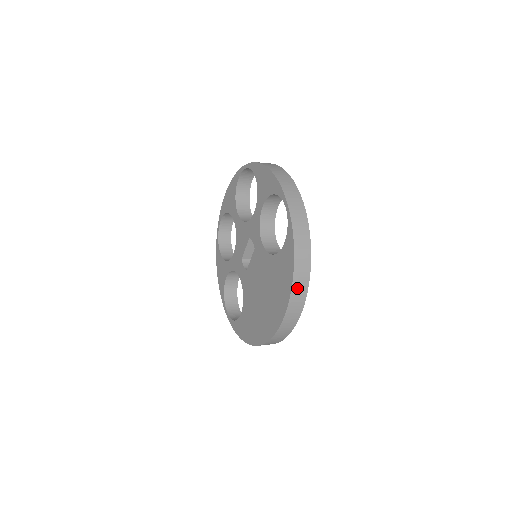
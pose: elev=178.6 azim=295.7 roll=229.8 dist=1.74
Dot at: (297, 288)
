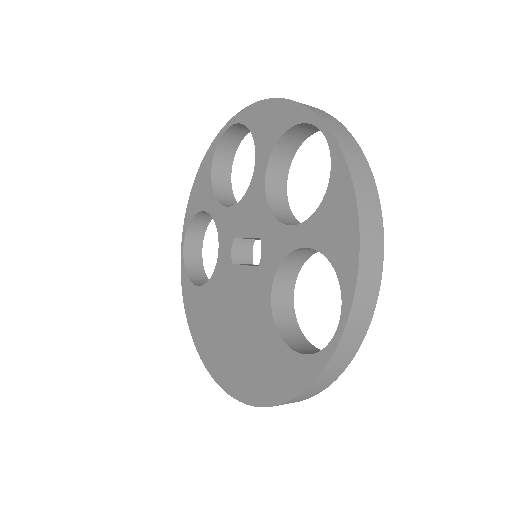
Dot at: occluded
